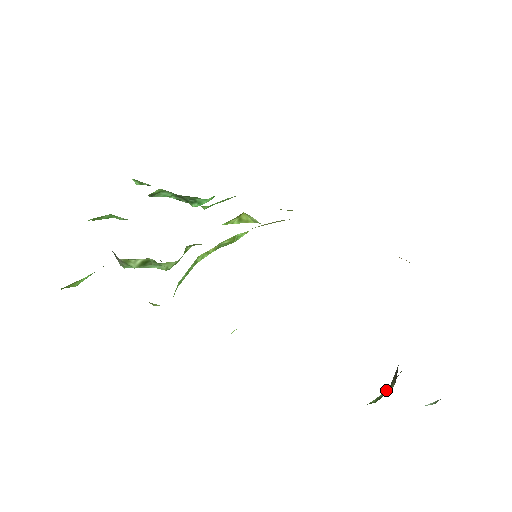
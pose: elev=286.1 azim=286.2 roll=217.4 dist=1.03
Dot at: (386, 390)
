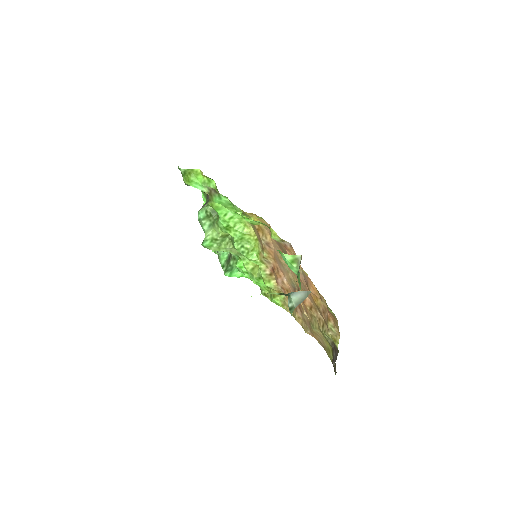
Dot at: occluded
